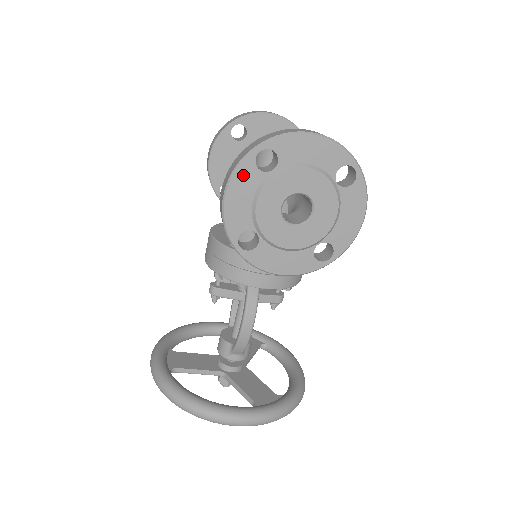
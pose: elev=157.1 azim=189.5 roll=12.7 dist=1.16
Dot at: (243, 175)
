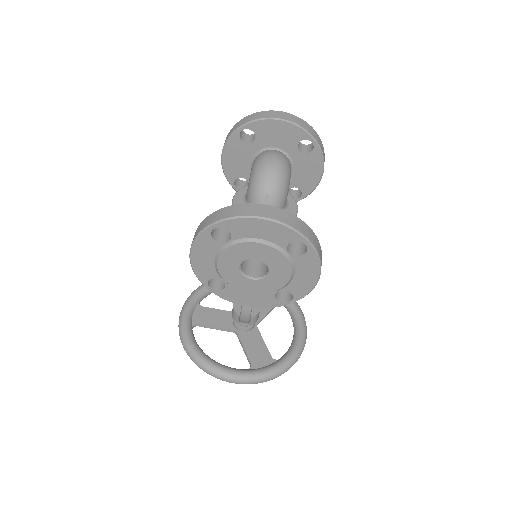
Dot at: (203, 244)
